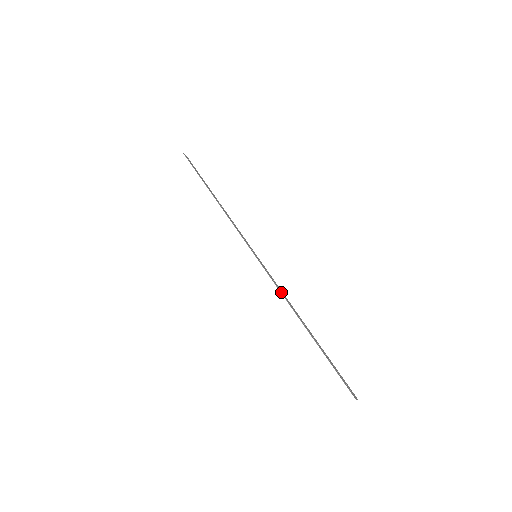
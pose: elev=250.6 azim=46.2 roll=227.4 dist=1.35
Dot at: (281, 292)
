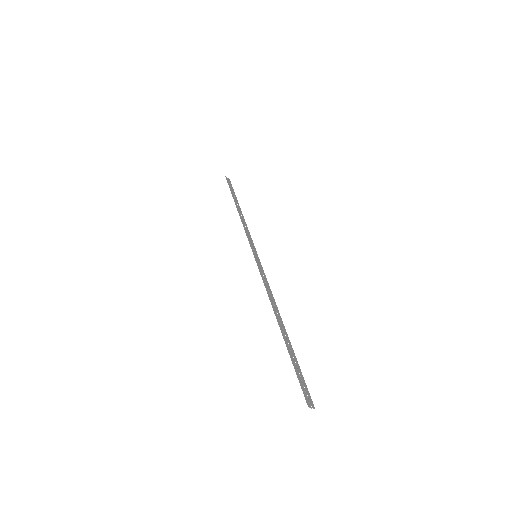
Dot at: (267, 289)
